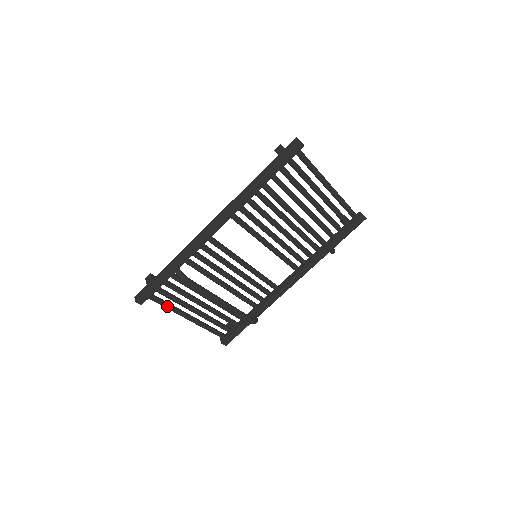
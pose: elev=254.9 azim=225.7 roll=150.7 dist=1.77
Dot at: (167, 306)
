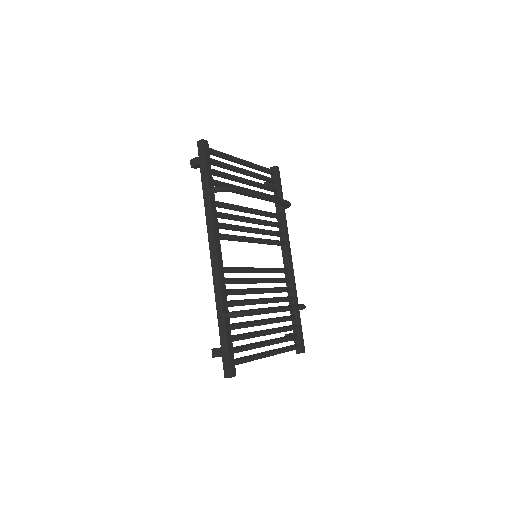
Dot at: (249, 358)
